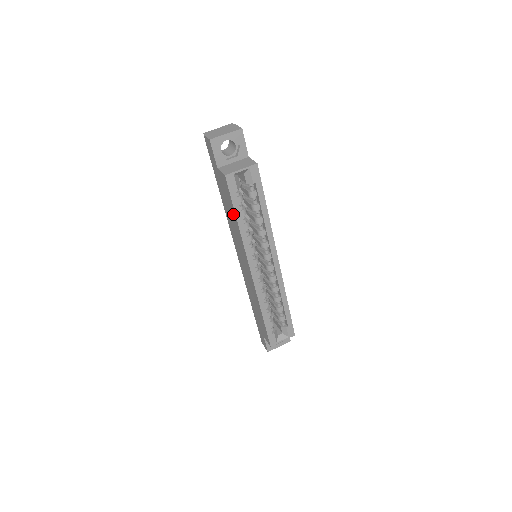
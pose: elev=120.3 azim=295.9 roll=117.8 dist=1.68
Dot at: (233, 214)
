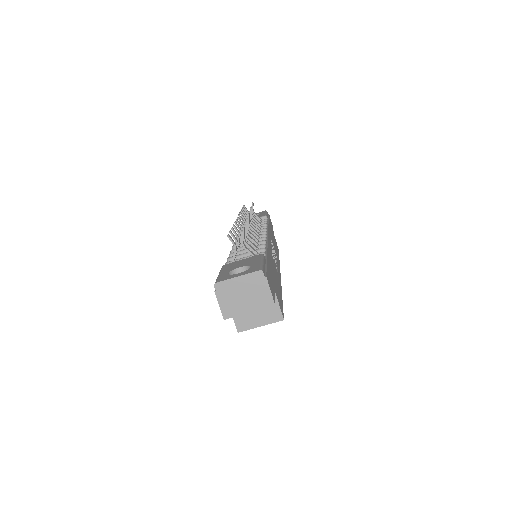
Dot at: occluded
